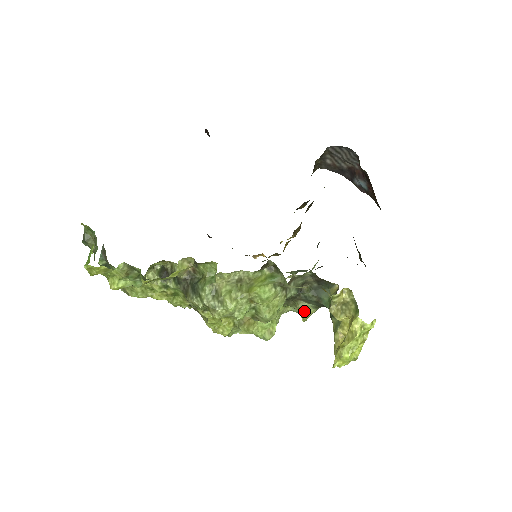
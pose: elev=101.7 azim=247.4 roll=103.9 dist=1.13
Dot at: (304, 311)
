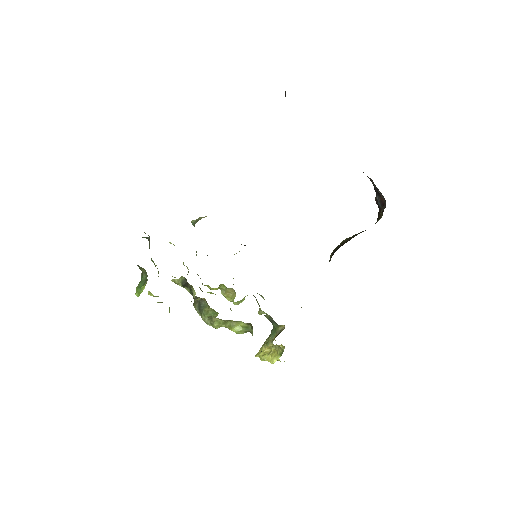
Dot at: (261, 314)
